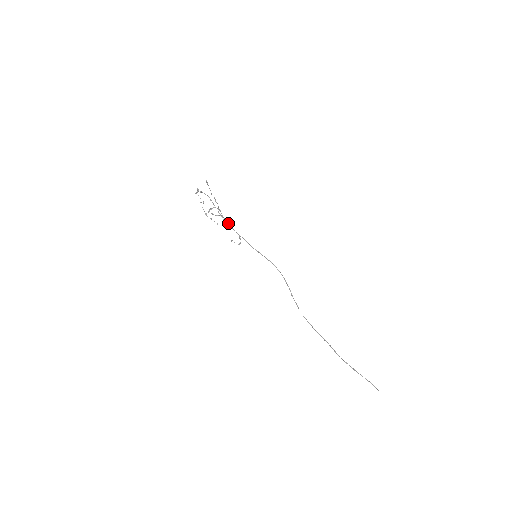
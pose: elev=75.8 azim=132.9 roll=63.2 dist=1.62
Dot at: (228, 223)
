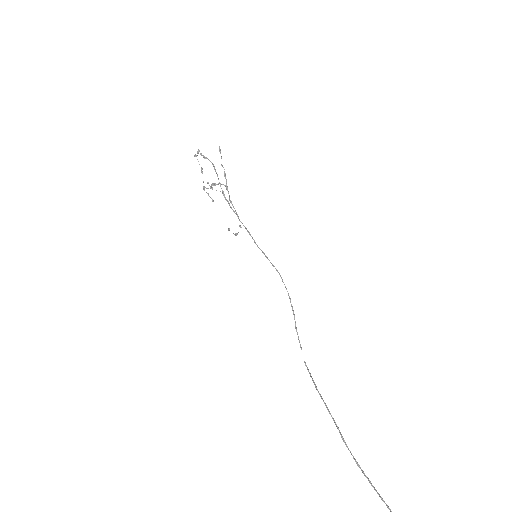
Dot at: (233, 207)
